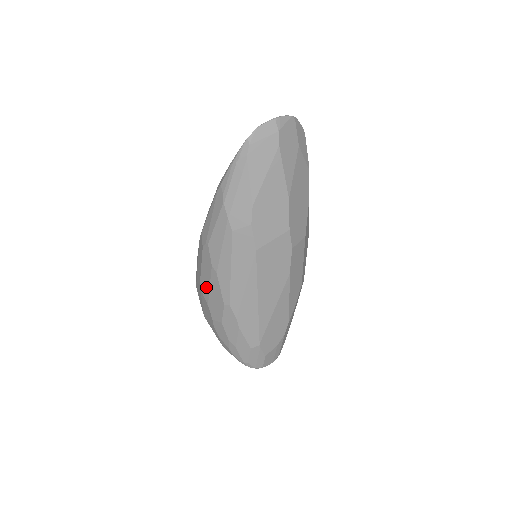
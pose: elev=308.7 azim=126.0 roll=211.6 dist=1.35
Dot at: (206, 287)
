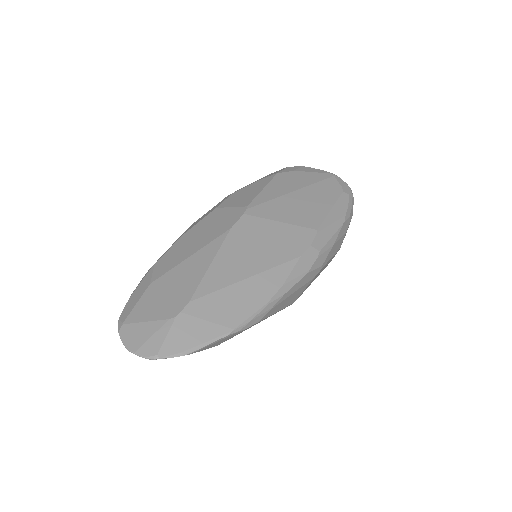
Dot at: occluded
